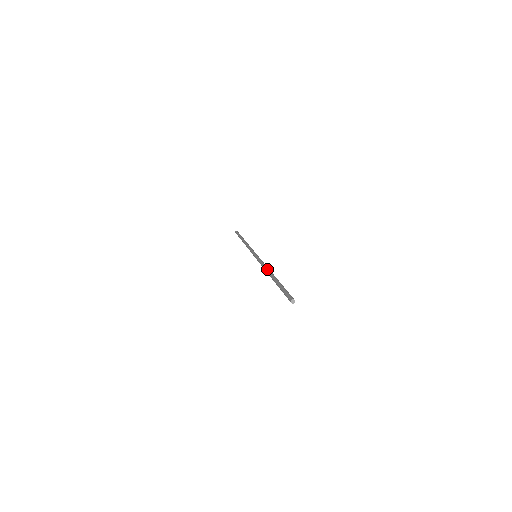
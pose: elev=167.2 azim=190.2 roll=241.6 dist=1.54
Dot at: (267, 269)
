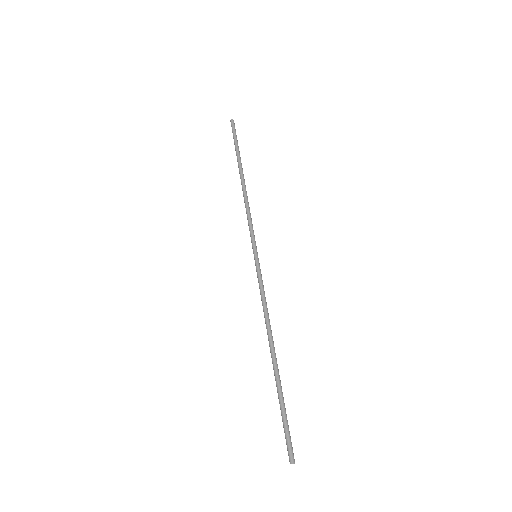
Dot at: (267, 331)
